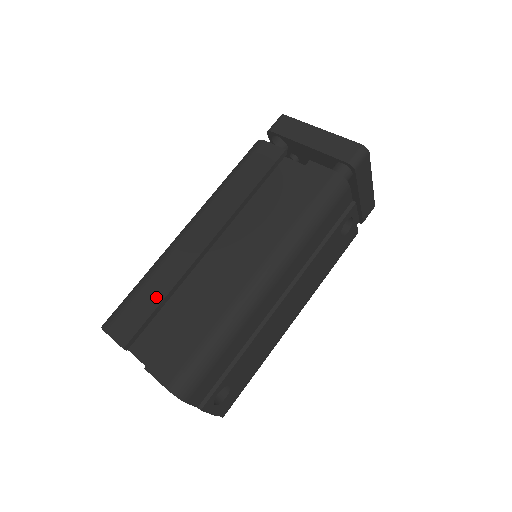
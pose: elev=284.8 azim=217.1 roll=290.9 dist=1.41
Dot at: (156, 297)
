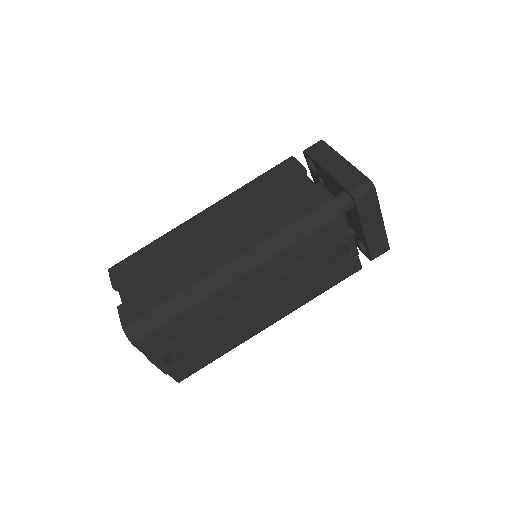
Dot at: (153, 257)
